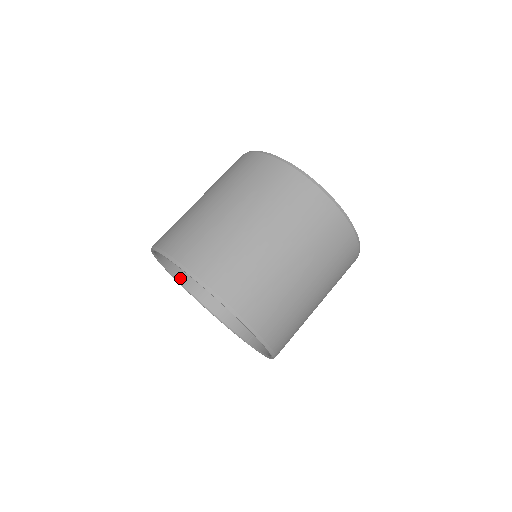
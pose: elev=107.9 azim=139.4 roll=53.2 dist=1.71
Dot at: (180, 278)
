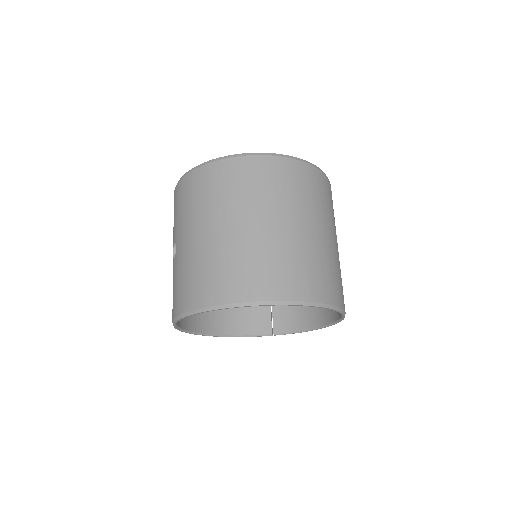
Dot at: (185, 327)
